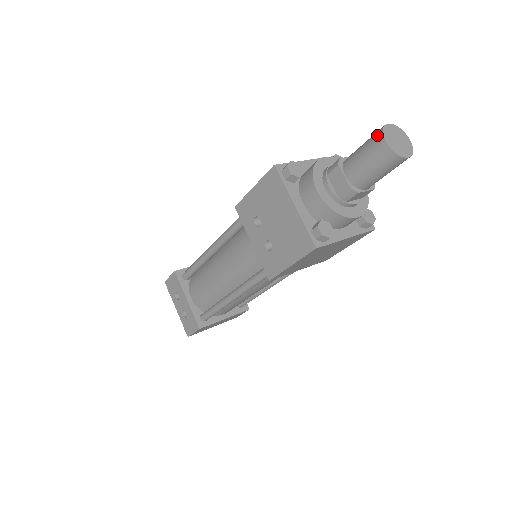
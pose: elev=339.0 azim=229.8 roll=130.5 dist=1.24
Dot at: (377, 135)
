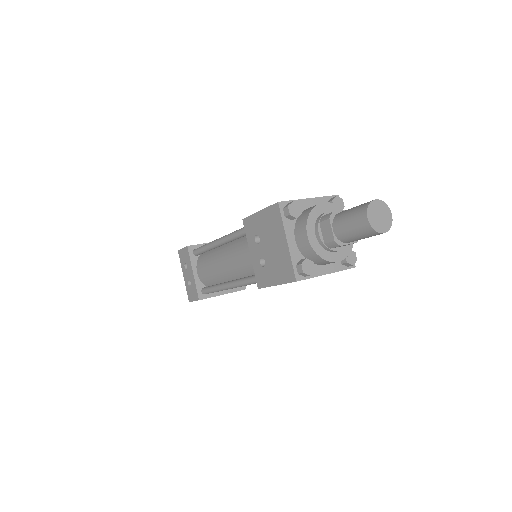
Dot at: (363, 208)
